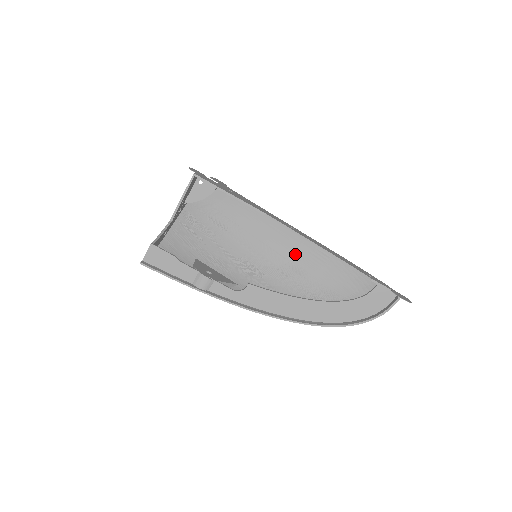
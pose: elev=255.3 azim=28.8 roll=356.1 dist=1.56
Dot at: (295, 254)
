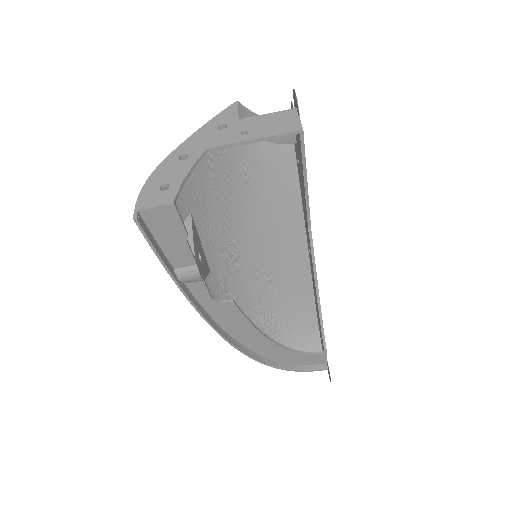
Dot at: (284, 266)
